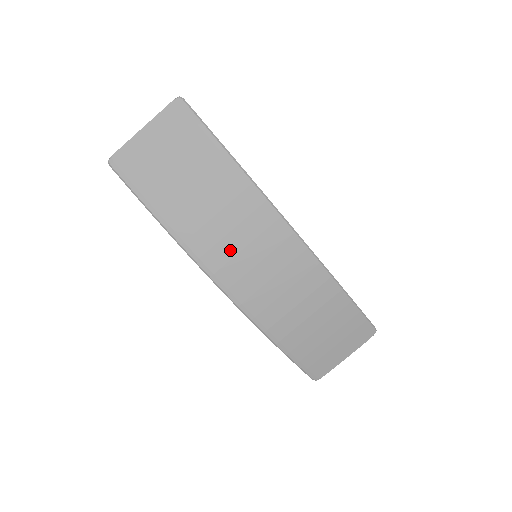
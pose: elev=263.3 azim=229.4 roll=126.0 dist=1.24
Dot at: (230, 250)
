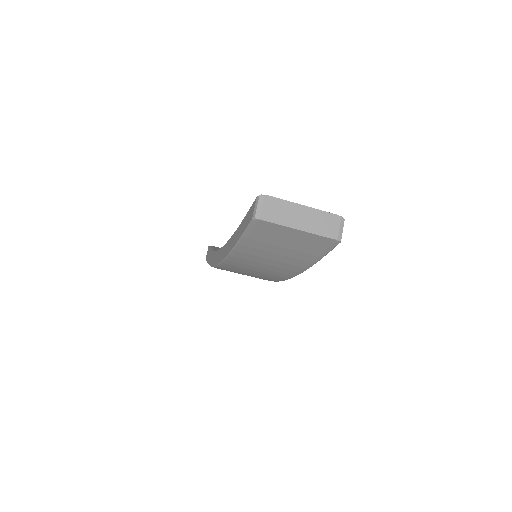
Dot at: (248, 268)
